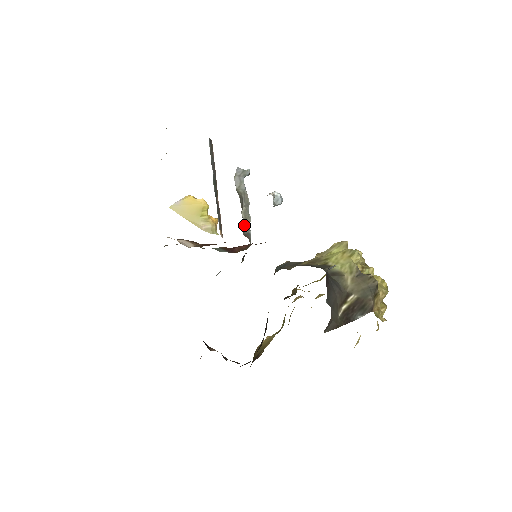
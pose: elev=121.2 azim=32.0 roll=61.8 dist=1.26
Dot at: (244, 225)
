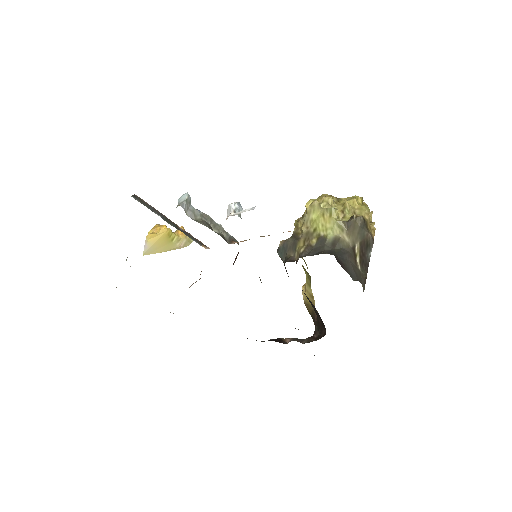
Dot at: (223, 236)
